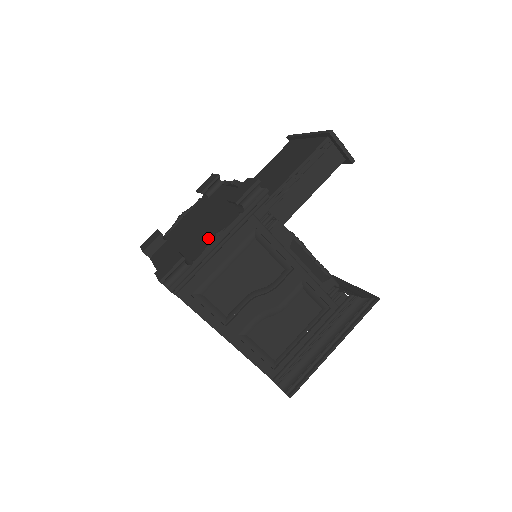
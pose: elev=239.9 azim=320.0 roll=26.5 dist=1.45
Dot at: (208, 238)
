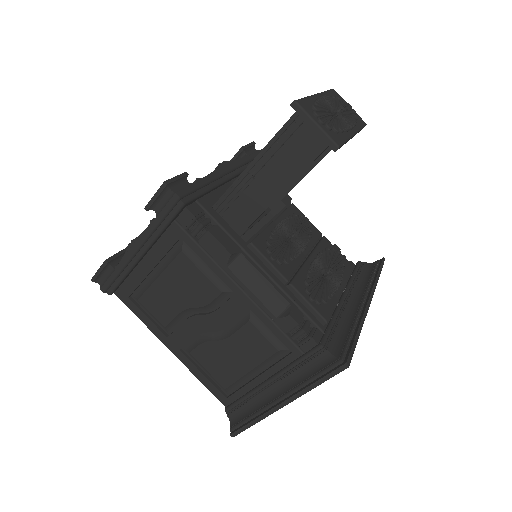
Dot at: occluded
